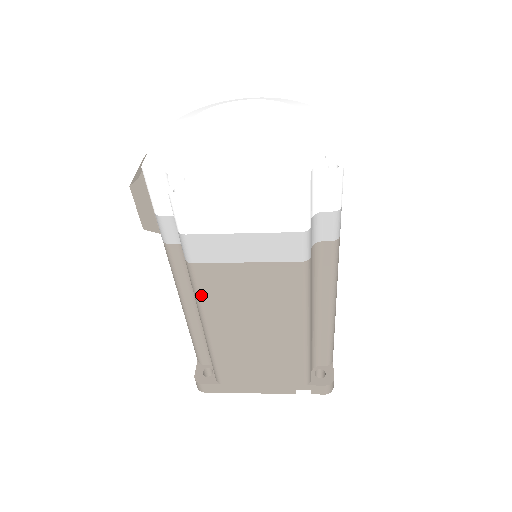
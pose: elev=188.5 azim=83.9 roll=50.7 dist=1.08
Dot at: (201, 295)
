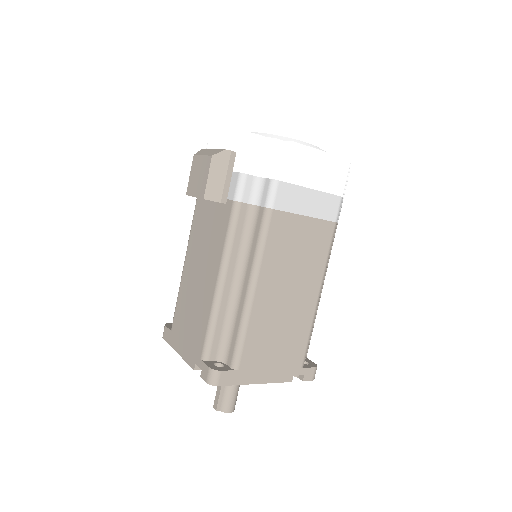
Dot at: (266, 245)
